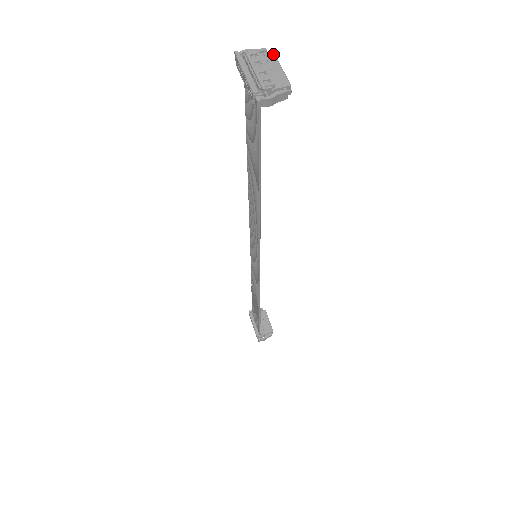
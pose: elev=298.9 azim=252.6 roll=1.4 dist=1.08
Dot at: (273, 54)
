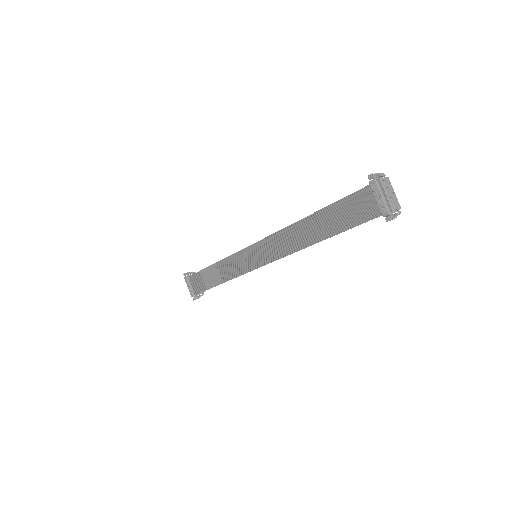
Dot at: (389, 180)
